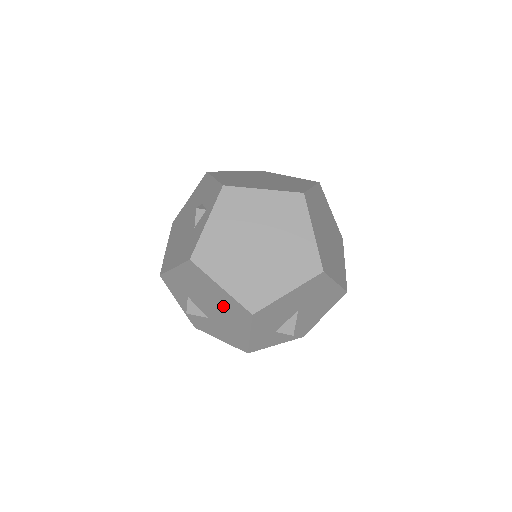
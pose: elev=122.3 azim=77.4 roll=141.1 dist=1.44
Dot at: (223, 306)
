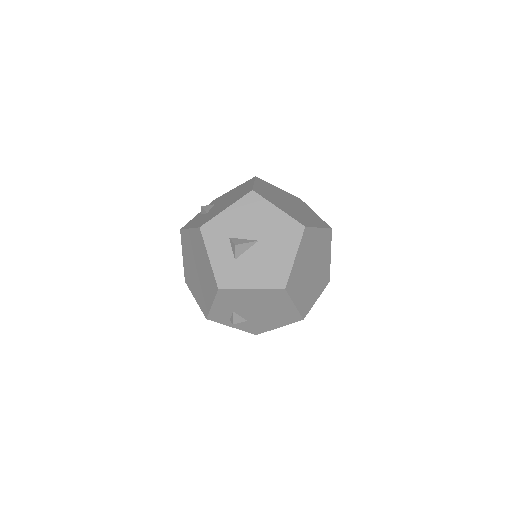
Dot at: (236, 196)
